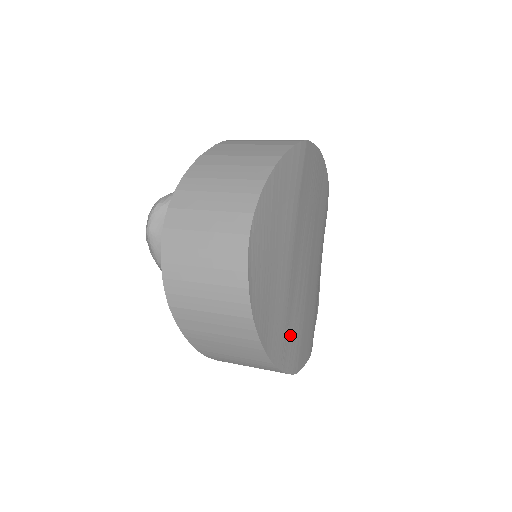
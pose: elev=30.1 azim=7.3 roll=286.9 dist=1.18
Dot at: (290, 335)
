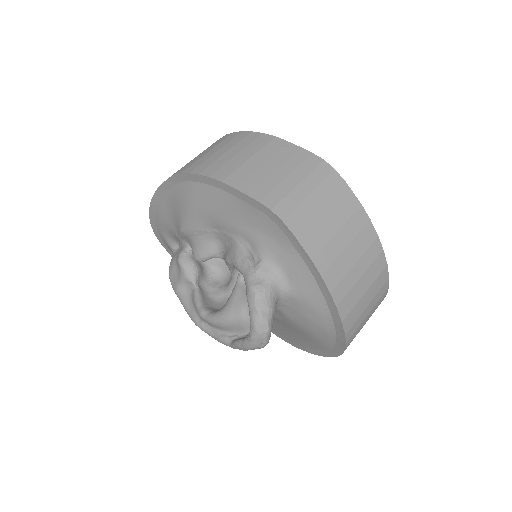
Dot at: occluded
